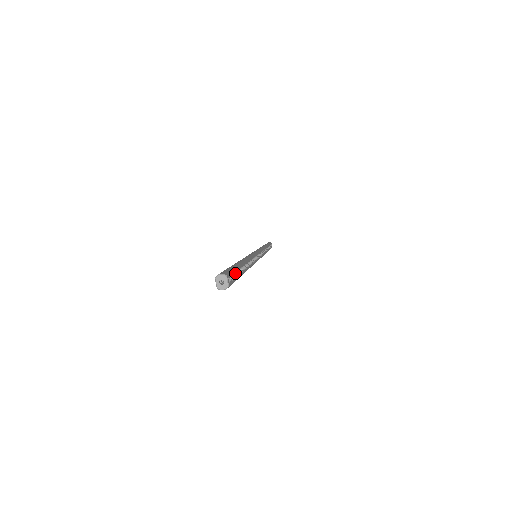
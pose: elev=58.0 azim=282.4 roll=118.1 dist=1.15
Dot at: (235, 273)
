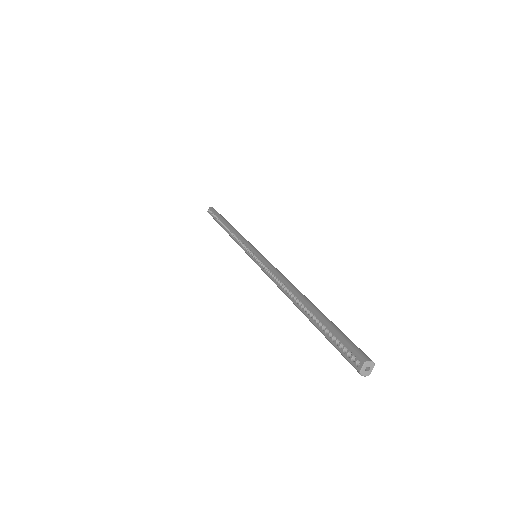
Dot at: occluded
